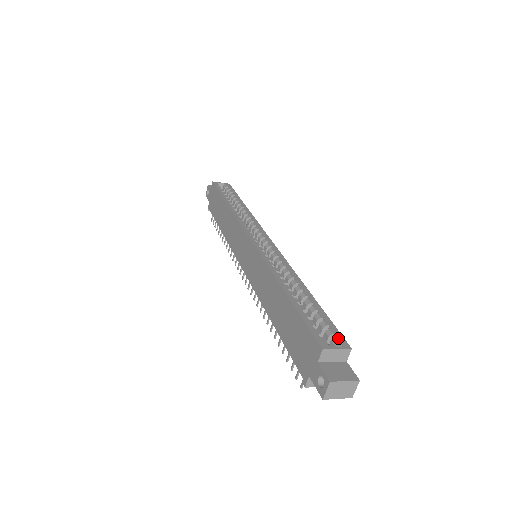
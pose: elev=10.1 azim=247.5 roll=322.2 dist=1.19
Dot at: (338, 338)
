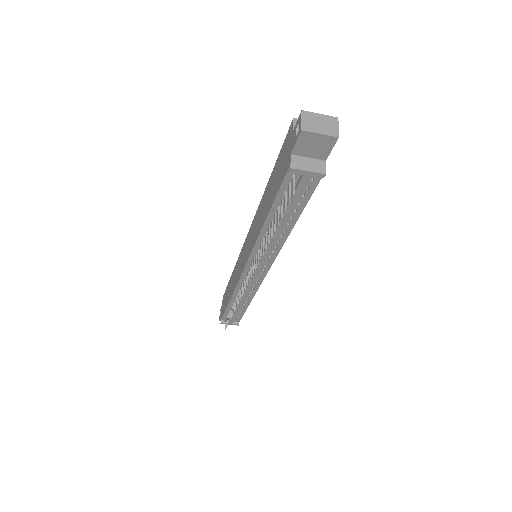
Dot at: occluded
